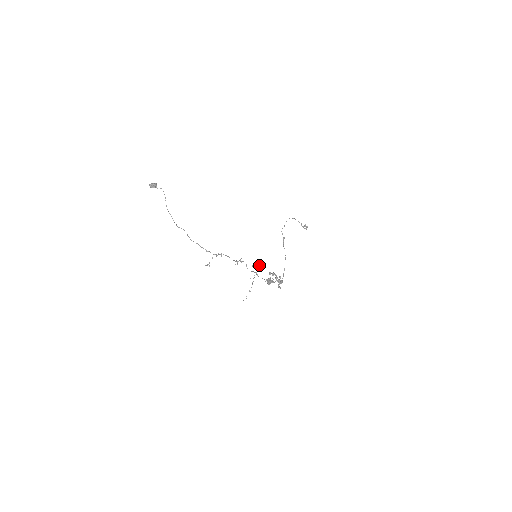
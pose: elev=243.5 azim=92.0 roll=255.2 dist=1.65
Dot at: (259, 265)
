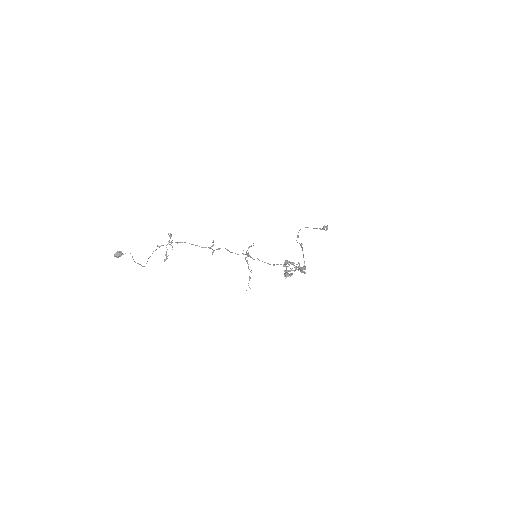
Dot at: (248, 247)
